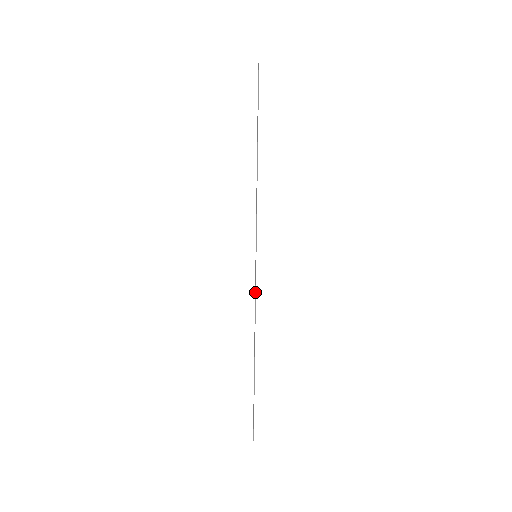
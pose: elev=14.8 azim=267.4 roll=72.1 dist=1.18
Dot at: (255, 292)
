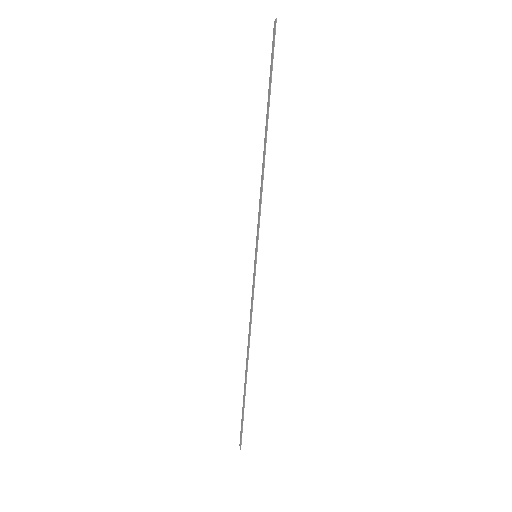
Dot at: (253, 297)
